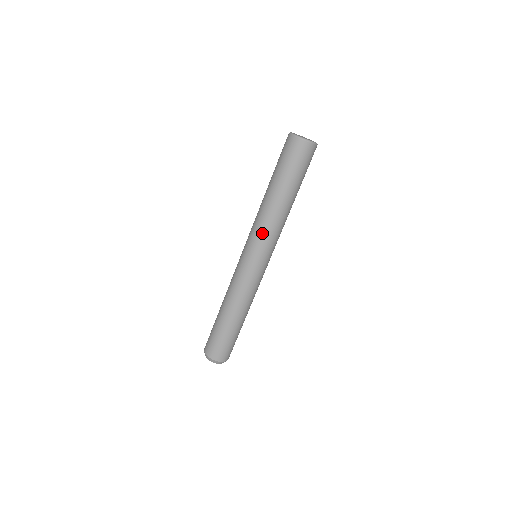
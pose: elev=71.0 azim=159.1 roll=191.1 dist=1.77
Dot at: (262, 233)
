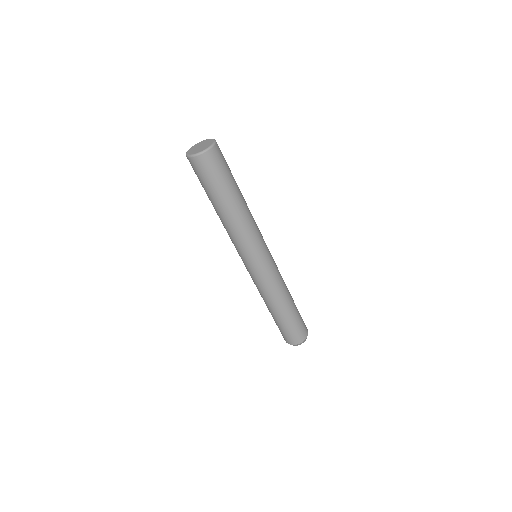
Dot at: (244, 243)
